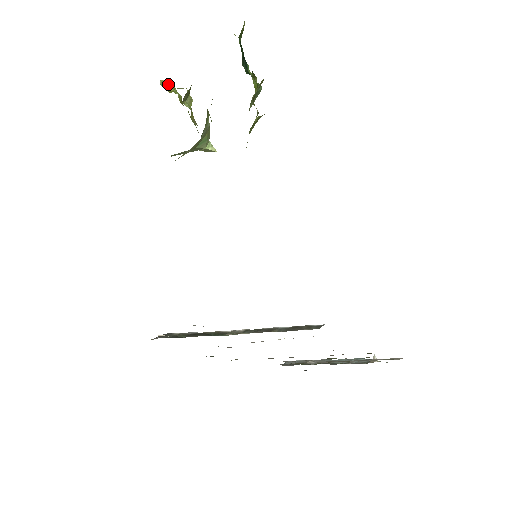
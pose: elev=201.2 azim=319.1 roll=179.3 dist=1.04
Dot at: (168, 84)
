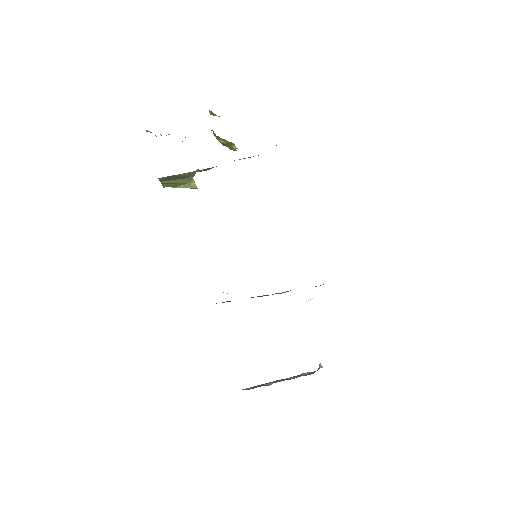
Dot at: occluded
